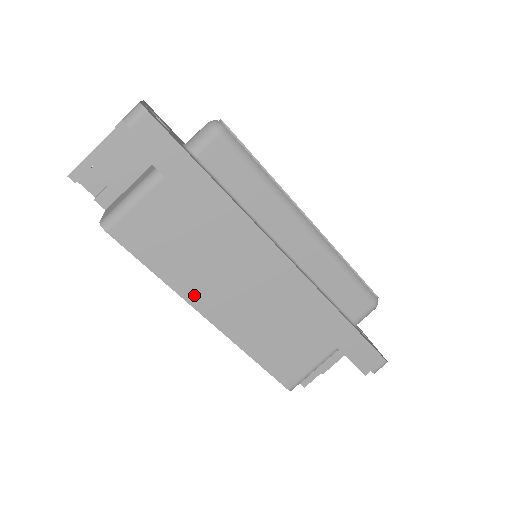
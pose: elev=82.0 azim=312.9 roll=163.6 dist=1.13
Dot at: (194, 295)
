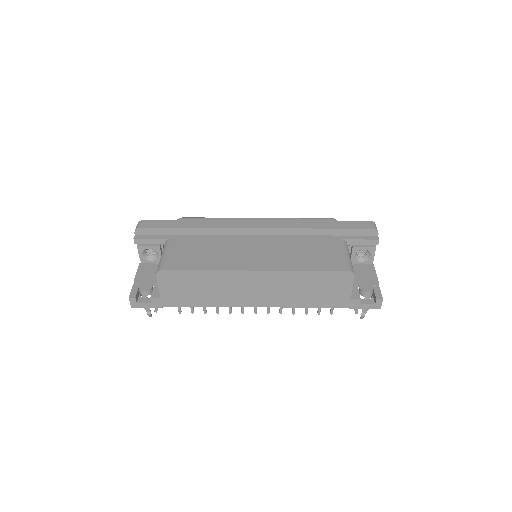
Dot at: (234, 266)
